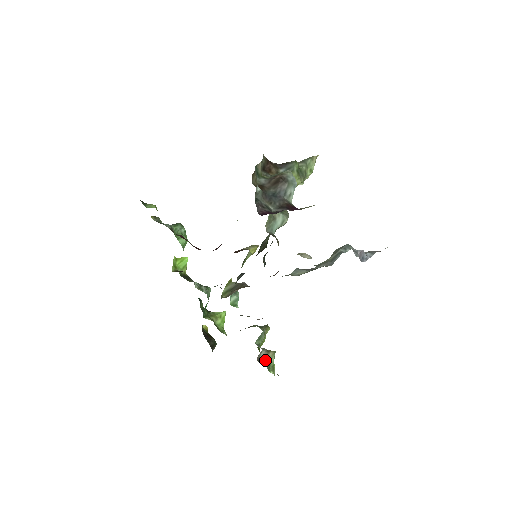
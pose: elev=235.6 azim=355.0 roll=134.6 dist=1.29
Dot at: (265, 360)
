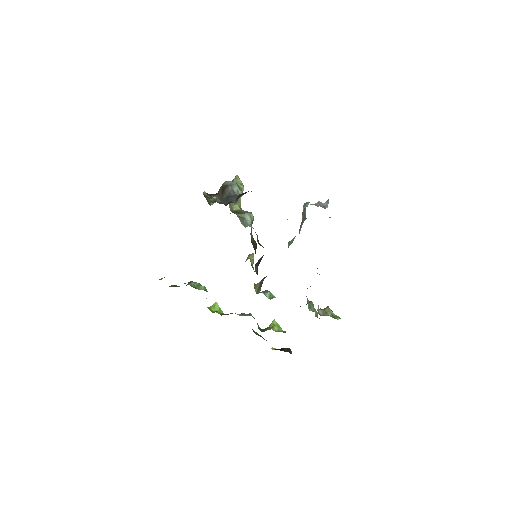
Dot at: (326, 315)
